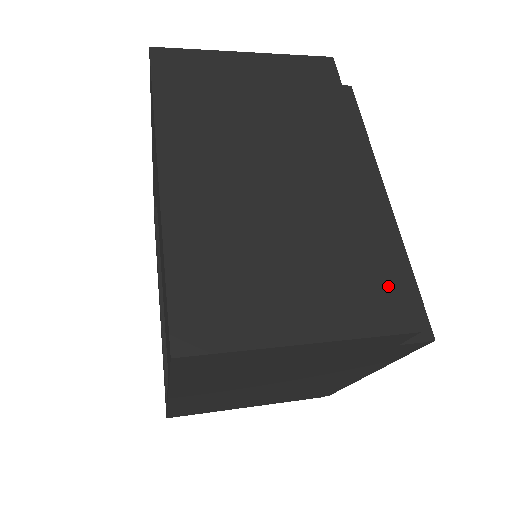
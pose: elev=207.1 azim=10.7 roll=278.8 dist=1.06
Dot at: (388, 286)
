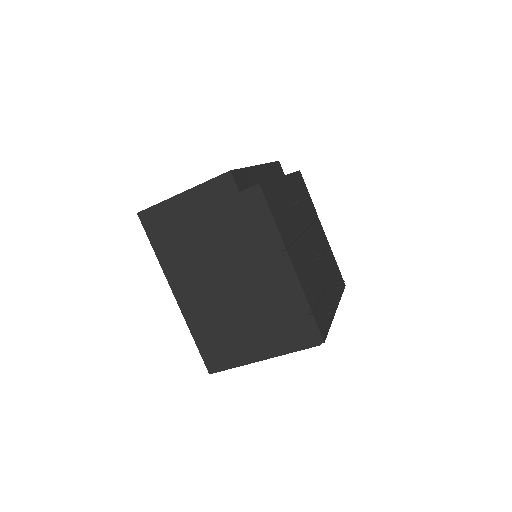
Dot at: occluded
